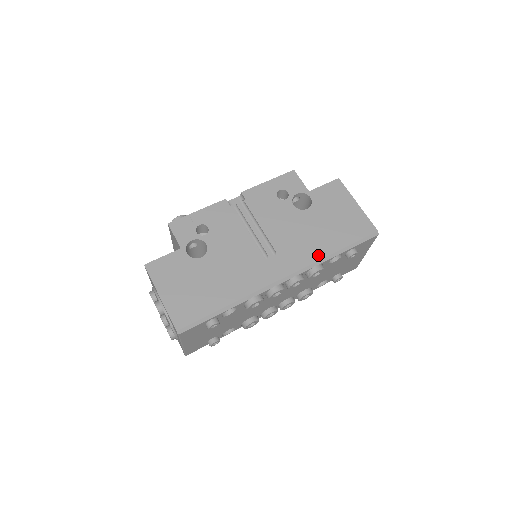
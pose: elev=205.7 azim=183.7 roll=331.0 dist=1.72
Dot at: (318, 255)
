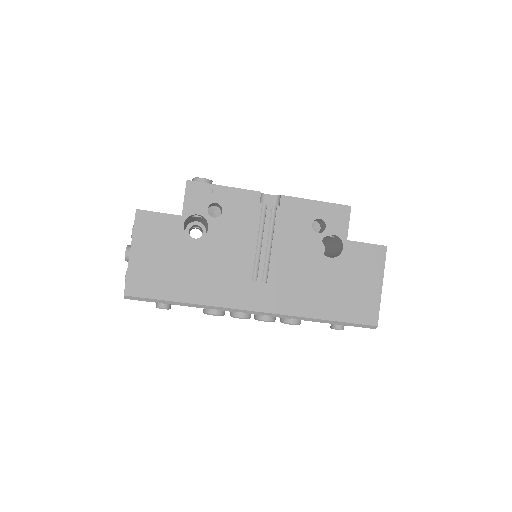
Dot at: (303, 311)
